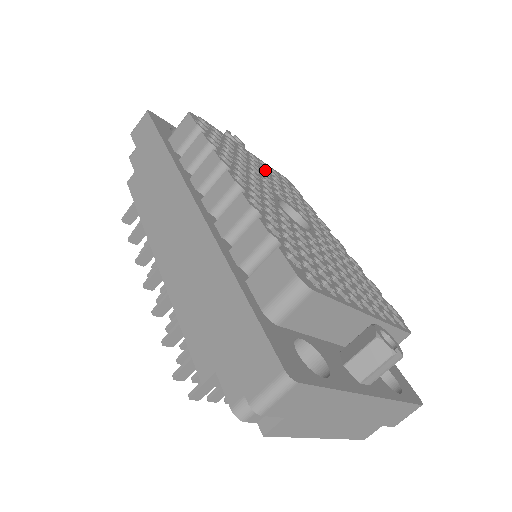
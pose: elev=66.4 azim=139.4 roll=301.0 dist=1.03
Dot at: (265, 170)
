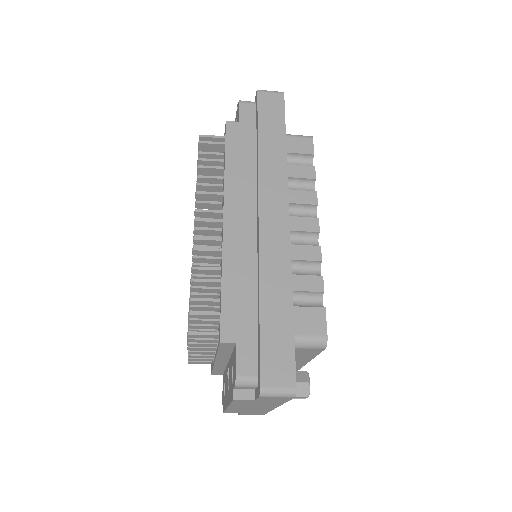
Dot at: occluded
